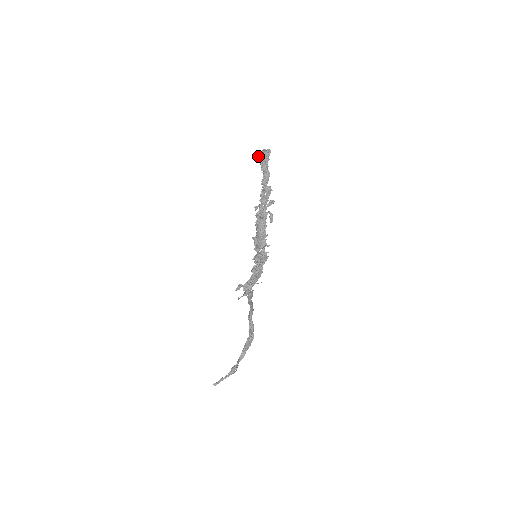
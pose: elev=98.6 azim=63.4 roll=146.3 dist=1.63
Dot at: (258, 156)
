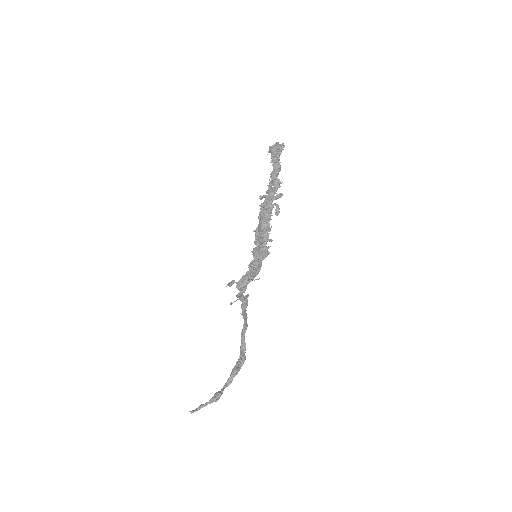
Dot at: (269, 149)
